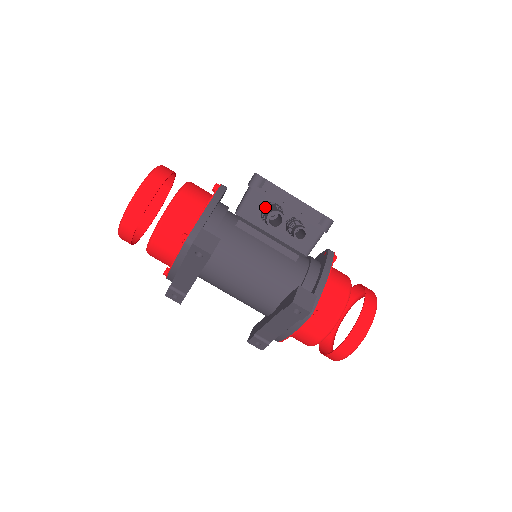
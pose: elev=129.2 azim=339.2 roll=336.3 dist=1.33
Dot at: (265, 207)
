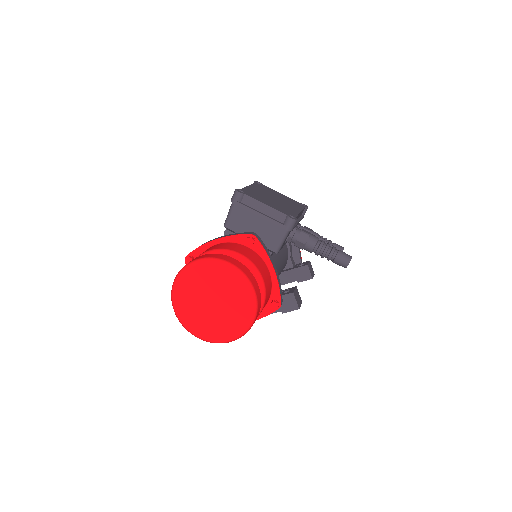
Dot at: (314, 245)
